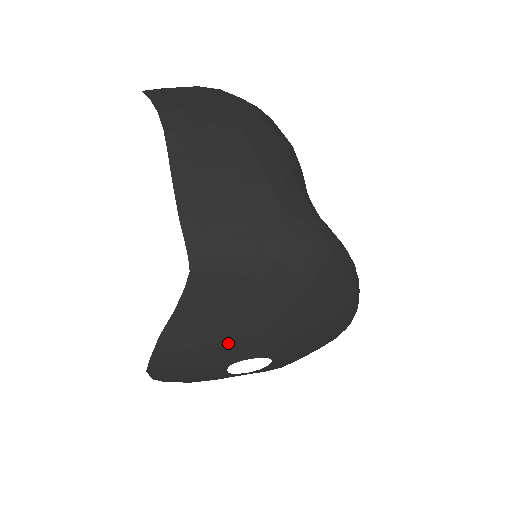
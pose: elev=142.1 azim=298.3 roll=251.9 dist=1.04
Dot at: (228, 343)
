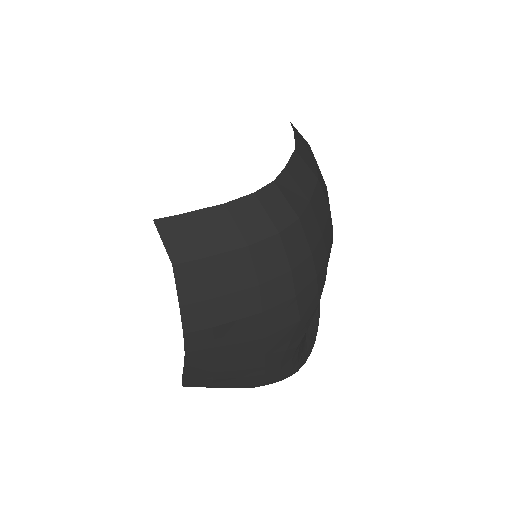
Dot at: occluded
